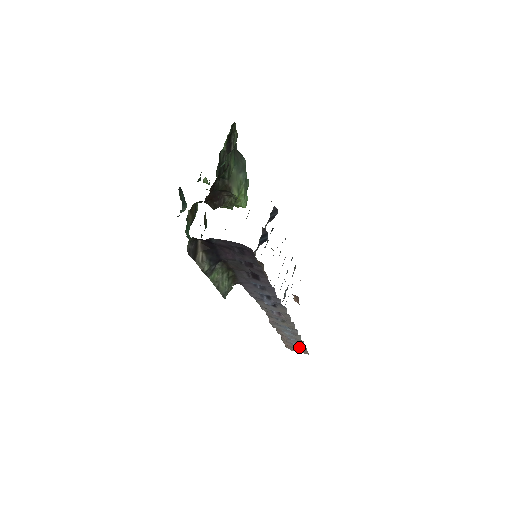
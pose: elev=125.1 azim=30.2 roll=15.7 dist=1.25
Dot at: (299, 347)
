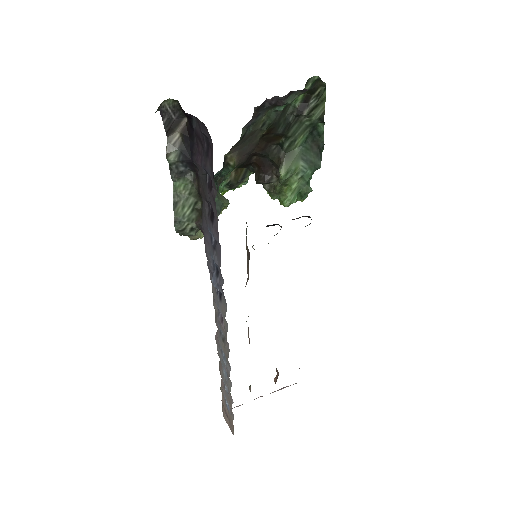
Dot at: (229, 412)
